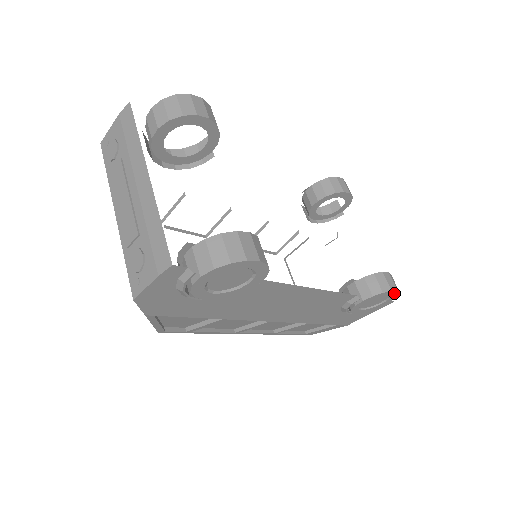
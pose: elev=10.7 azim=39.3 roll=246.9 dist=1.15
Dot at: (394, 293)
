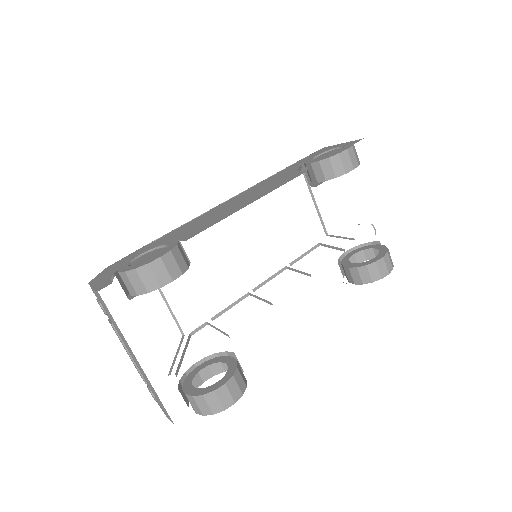
Dot at: (387, 272)
